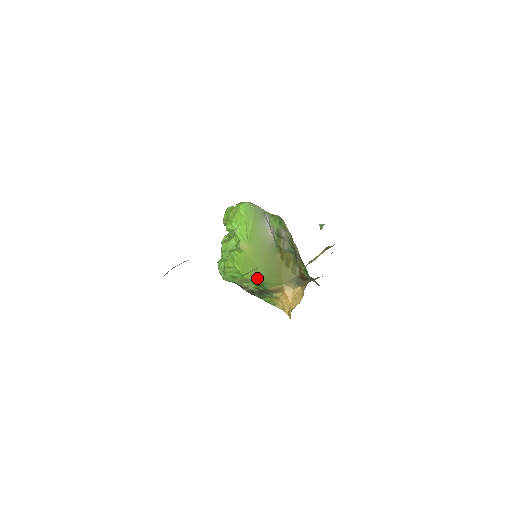
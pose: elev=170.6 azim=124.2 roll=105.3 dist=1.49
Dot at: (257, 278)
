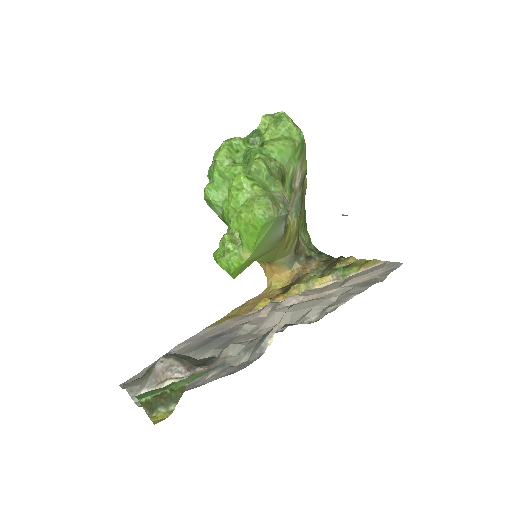
Dot at: occluded
